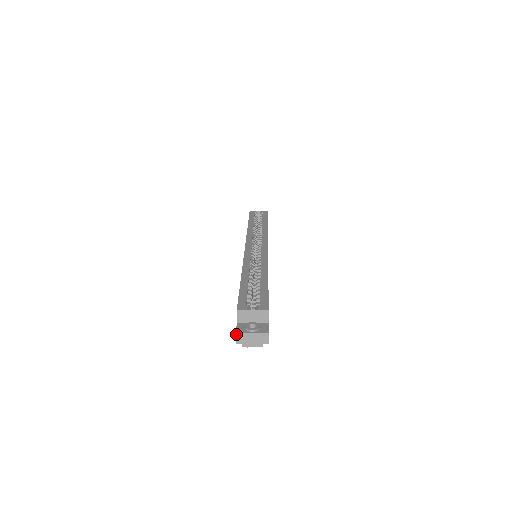
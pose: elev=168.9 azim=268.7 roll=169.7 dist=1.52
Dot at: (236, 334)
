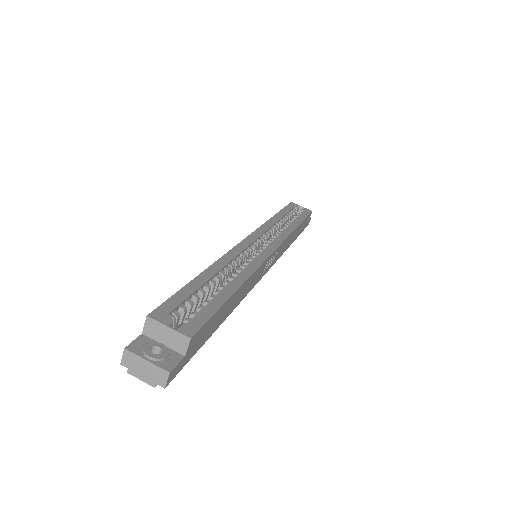
Dot at: (124, 350)
